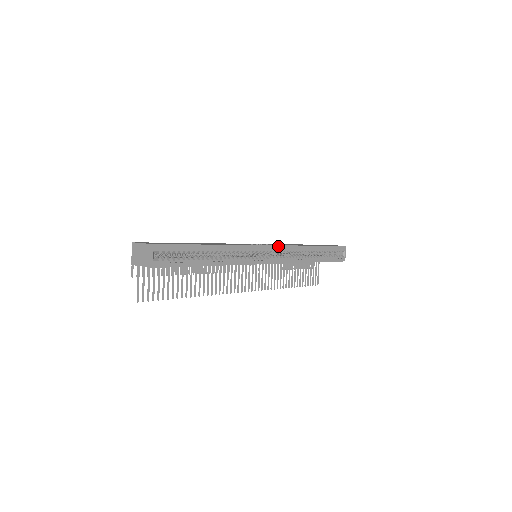
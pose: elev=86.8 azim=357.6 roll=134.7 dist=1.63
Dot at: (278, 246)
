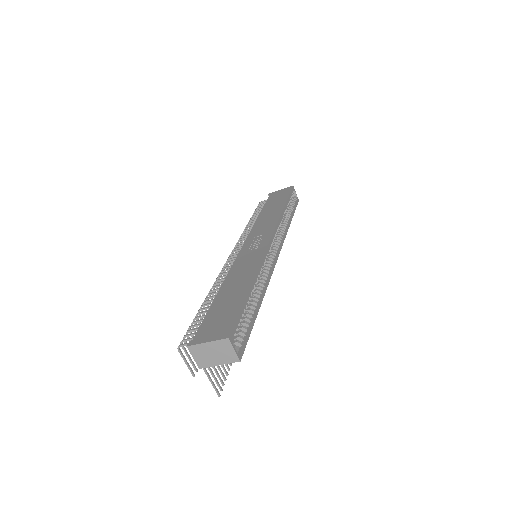
Dot at: (273, 233)
